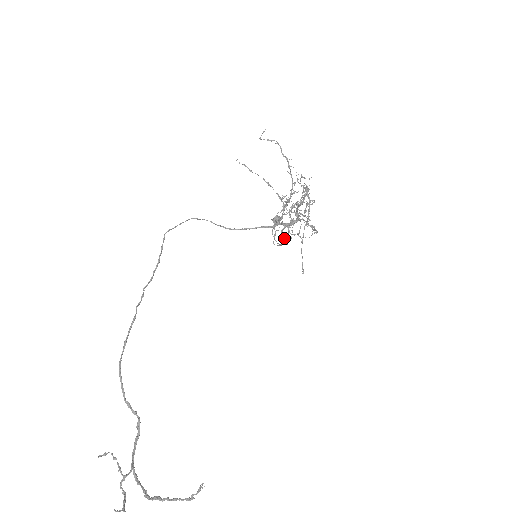
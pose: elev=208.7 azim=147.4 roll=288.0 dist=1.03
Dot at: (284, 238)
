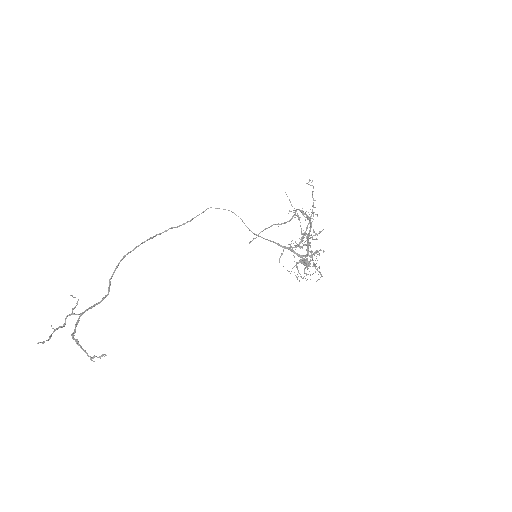
Dot at: (300, 276)
